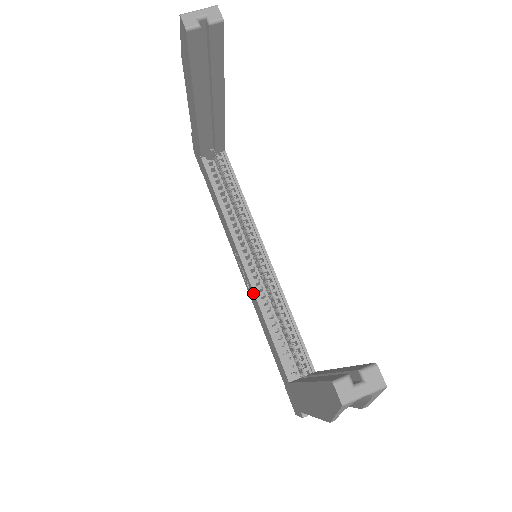
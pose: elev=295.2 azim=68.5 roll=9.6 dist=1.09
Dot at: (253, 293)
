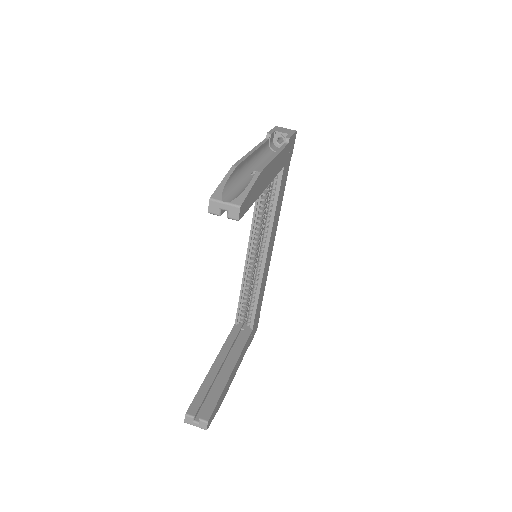
Dot at: (244, 270)
